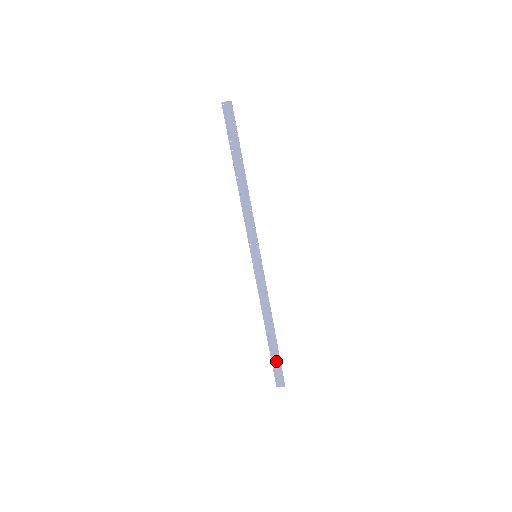
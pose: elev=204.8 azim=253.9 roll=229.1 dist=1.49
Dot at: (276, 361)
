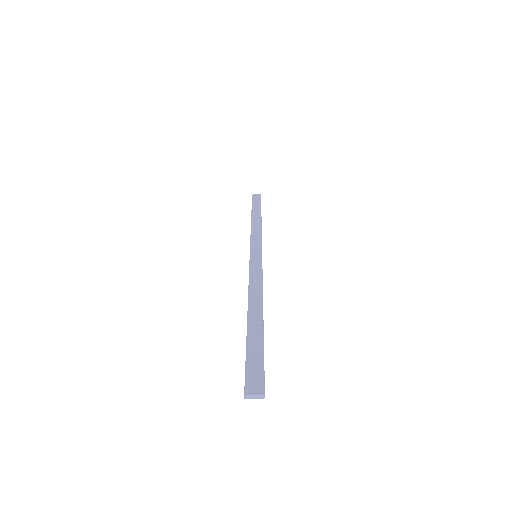
Dot at: (255, 352)
